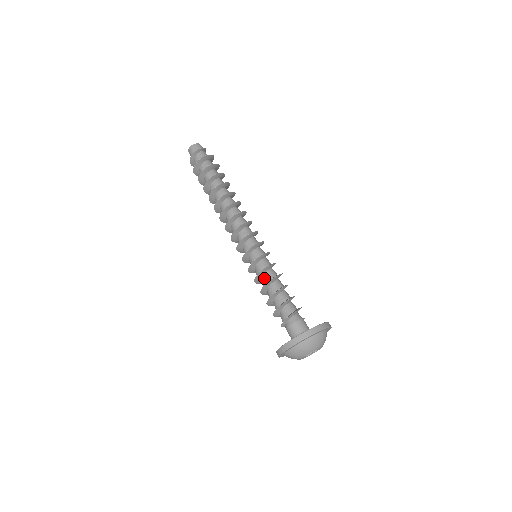
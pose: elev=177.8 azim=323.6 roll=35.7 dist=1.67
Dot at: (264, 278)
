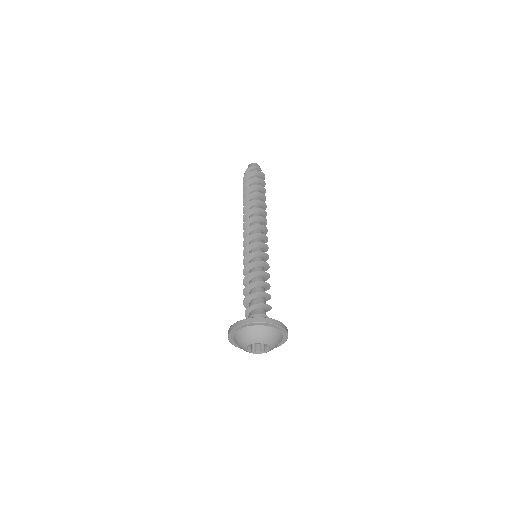
Dot at: occluded
